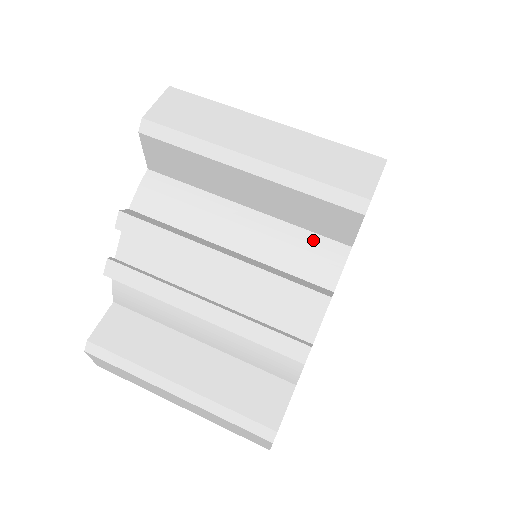
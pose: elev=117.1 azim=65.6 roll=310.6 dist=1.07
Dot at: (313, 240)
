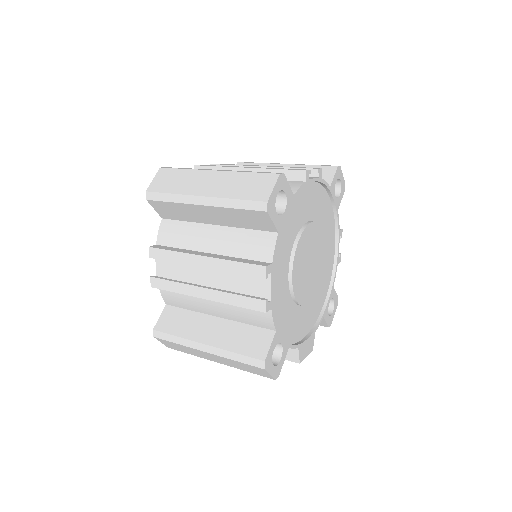
Dot at: (255, 235)
